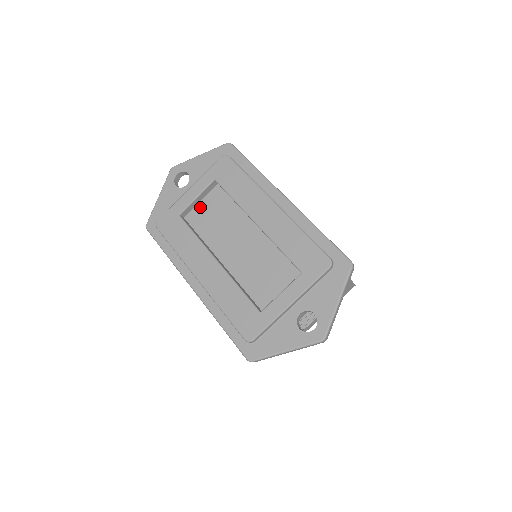
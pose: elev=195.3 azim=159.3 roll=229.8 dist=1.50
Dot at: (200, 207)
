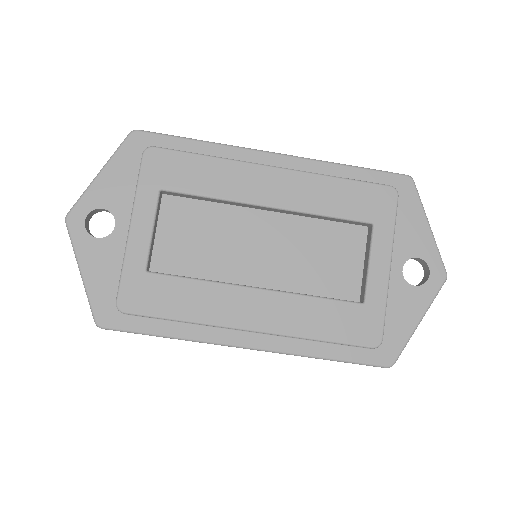
Dot at: (159, 242)
